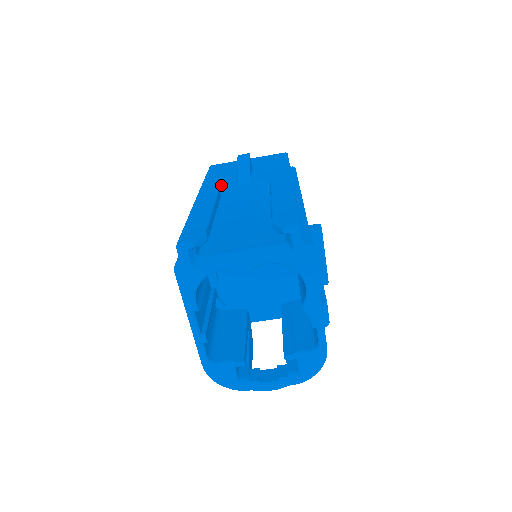
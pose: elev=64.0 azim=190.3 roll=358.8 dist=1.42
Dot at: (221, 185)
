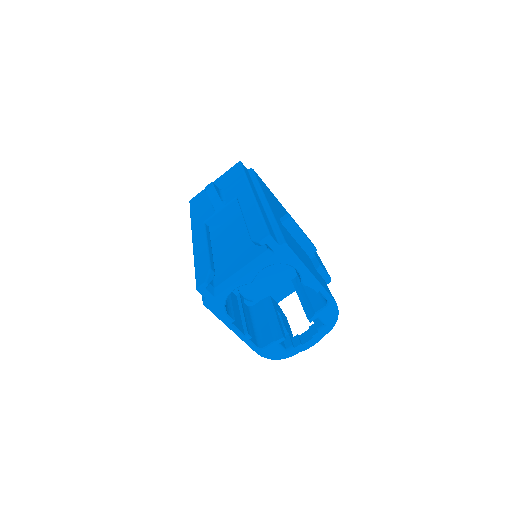
Dot at: (204, 219)
